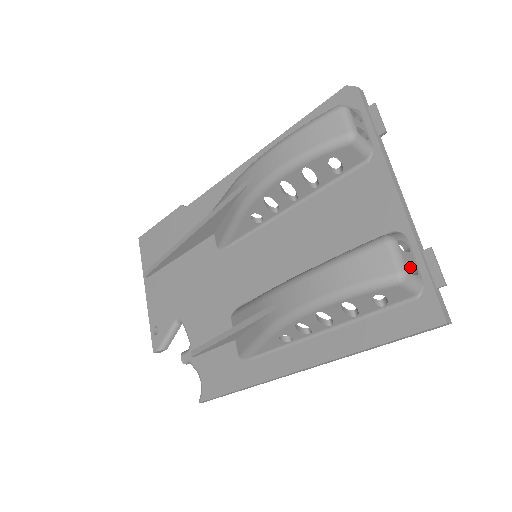
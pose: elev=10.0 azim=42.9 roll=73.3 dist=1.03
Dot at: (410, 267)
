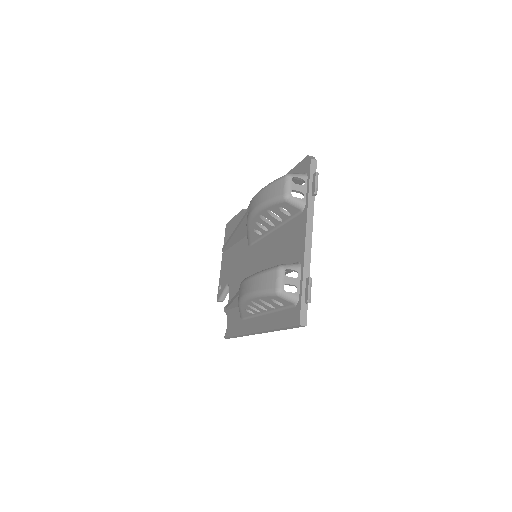
Dot at: (296, 287)
